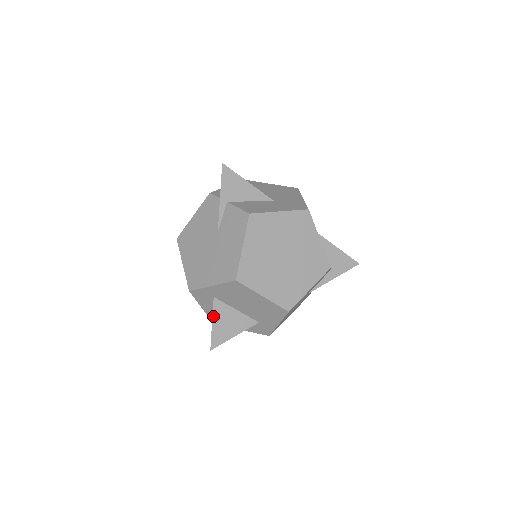
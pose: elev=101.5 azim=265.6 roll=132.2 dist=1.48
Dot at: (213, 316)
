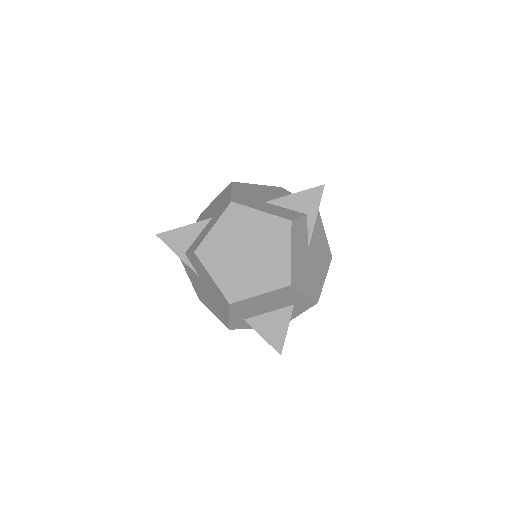
Dot at: (257, 332)
